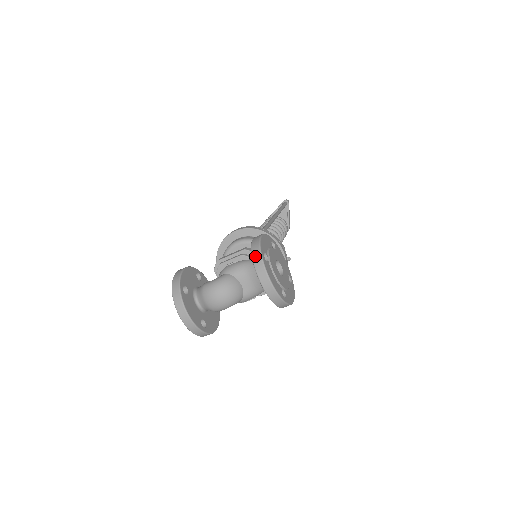
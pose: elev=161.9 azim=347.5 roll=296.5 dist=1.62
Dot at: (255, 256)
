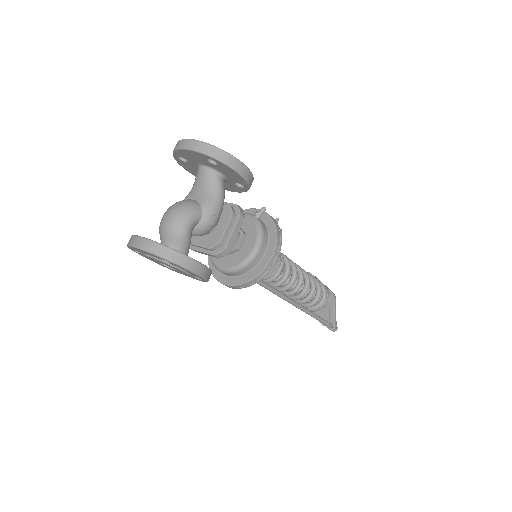
Dot at: occluded
